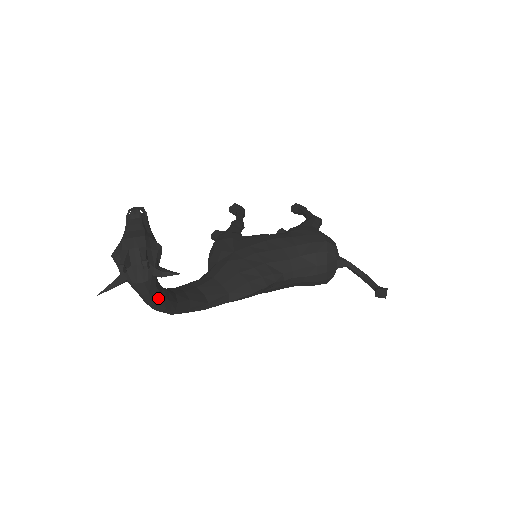
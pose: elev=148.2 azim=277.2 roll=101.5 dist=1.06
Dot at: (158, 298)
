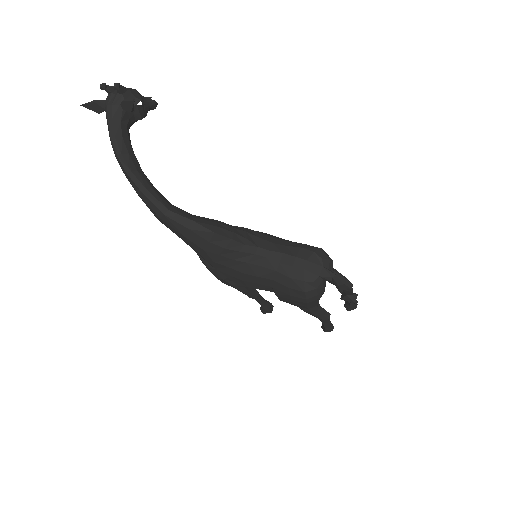
Dot at: (118, 135)
